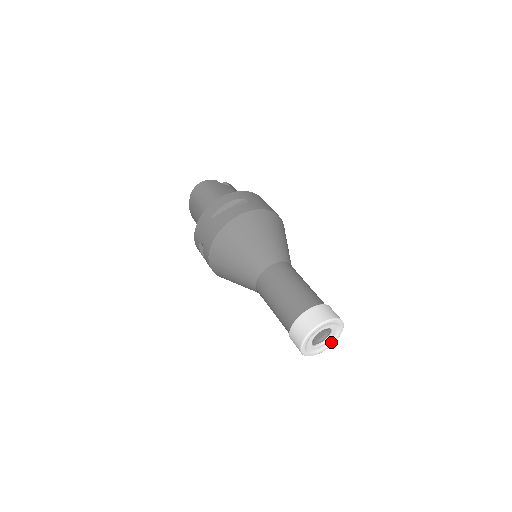
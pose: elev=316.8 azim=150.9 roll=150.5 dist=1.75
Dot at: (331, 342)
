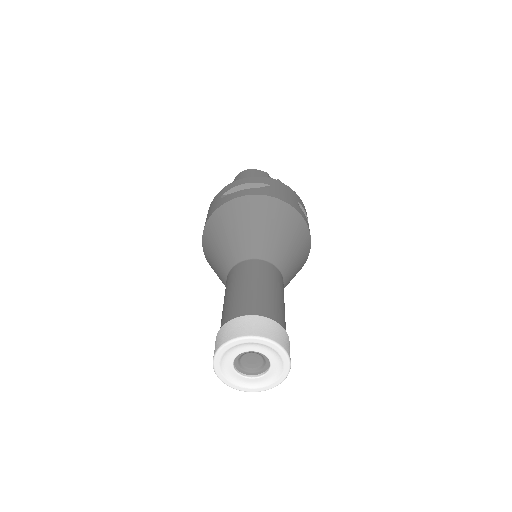
Dot at: (269, 382)
